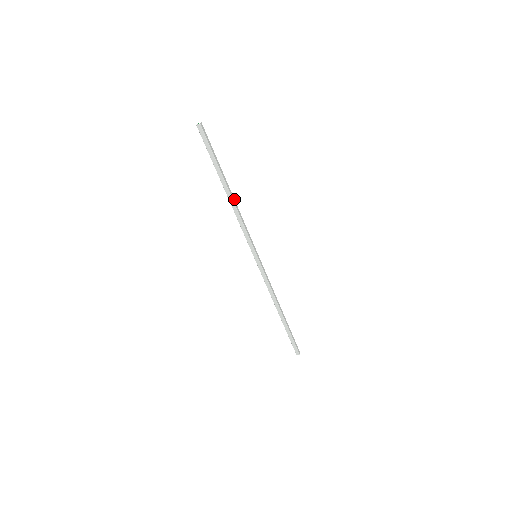
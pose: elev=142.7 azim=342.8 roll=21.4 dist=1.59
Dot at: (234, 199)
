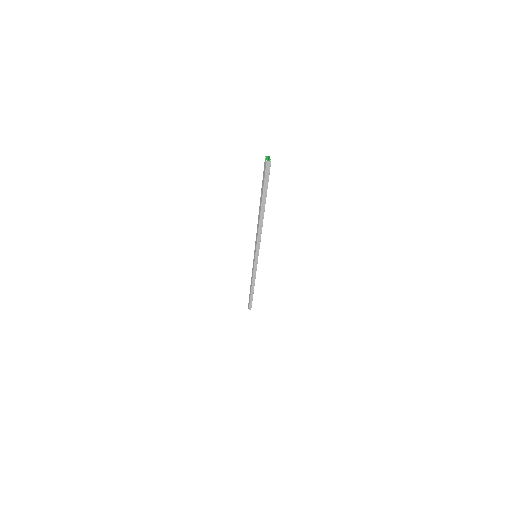
Dot at: occluded
